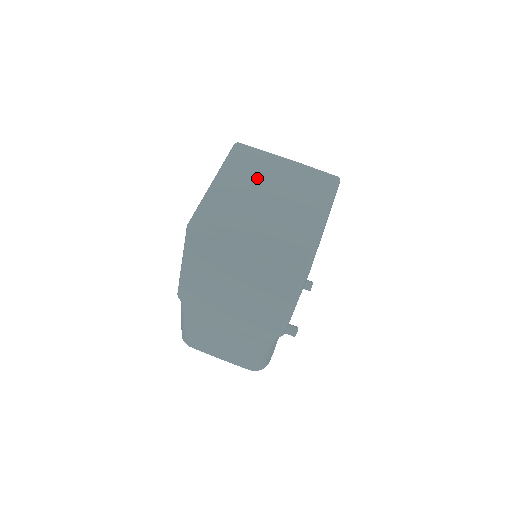
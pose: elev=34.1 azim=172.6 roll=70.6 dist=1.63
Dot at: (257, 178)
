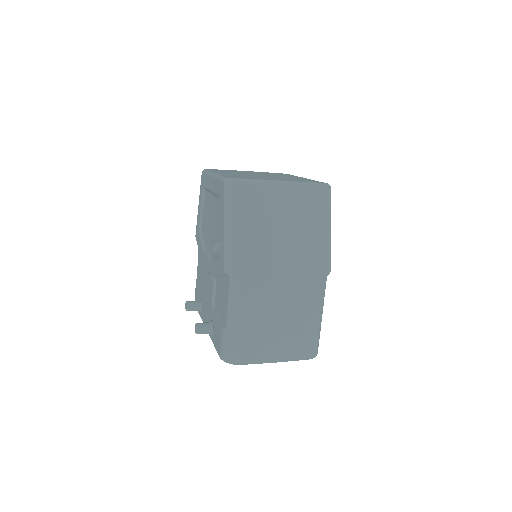
Dot at: occluded
